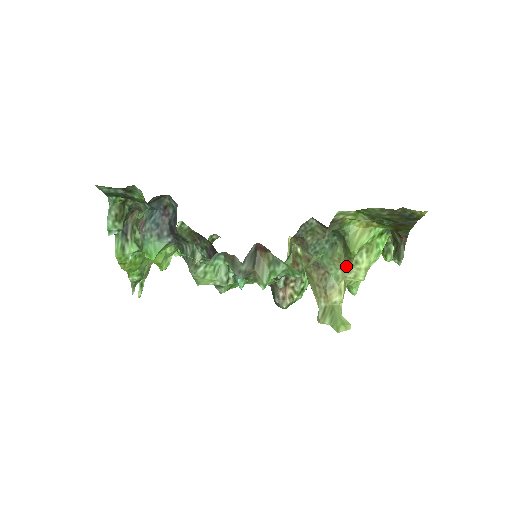
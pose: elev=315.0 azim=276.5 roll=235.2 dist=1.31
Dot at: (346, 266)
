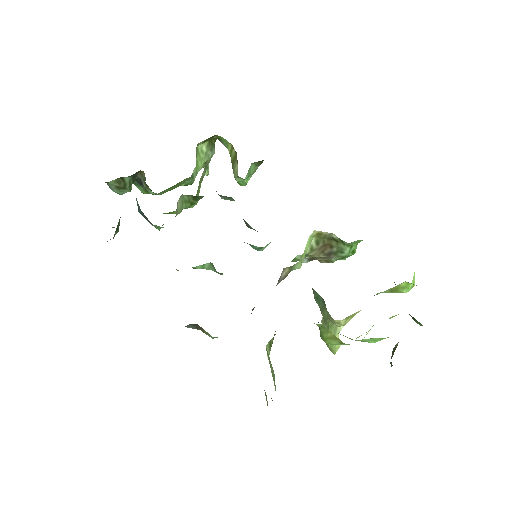
Dot at: occluded
